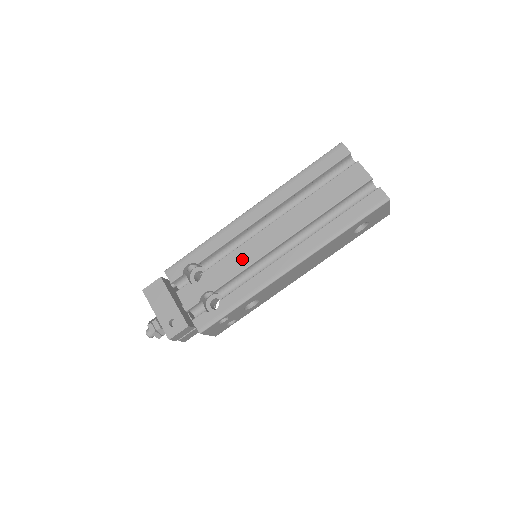
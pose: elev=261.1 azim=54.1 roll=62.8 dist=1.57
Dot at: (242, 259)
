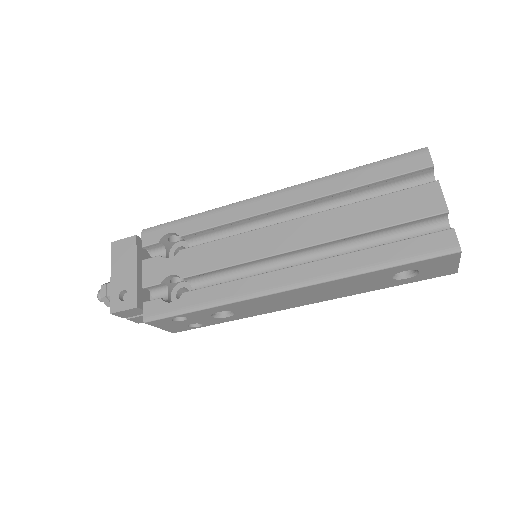
Dot at: (231, 252)
